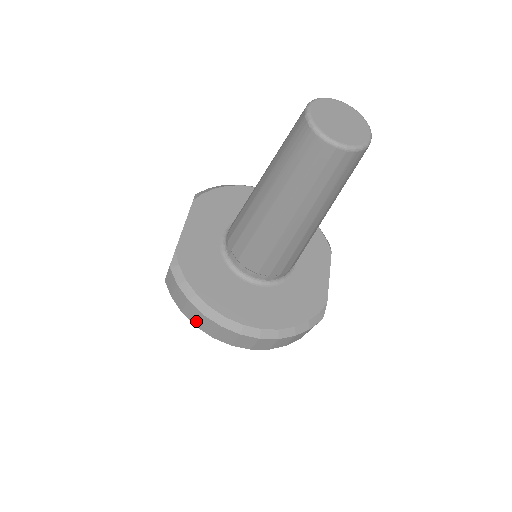
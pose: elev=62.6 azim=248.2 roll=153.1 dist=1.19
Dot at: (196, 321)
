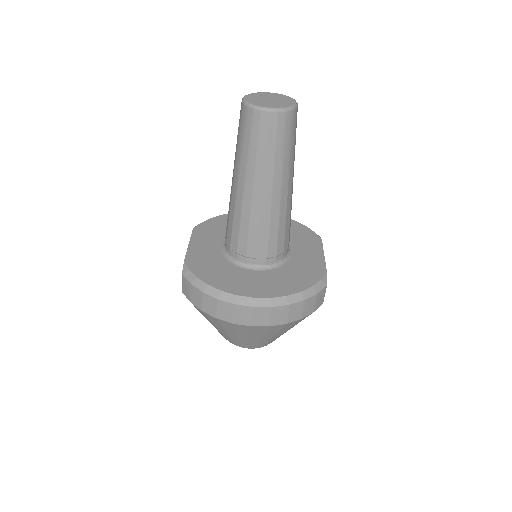
Dot at: (215, 312)
